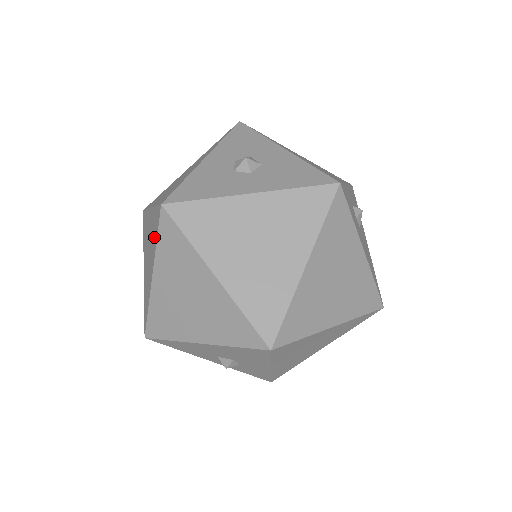
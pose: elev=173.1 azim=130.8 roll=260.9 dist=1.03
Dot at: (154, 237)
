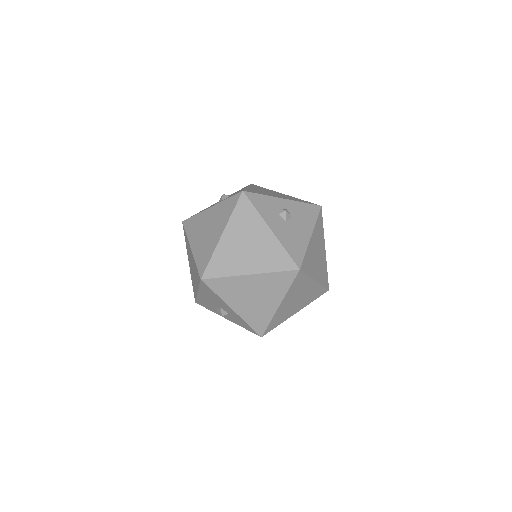
Dot at: occluded
